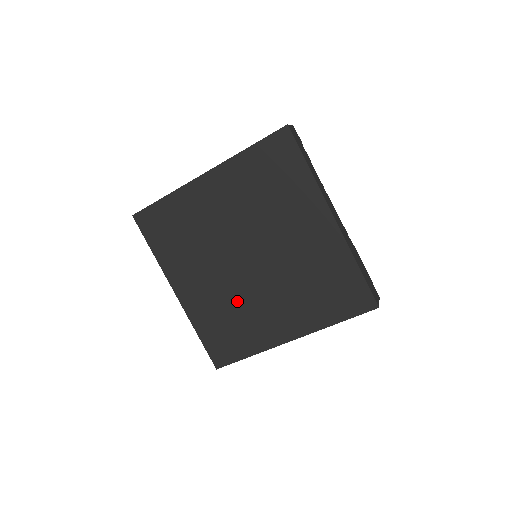
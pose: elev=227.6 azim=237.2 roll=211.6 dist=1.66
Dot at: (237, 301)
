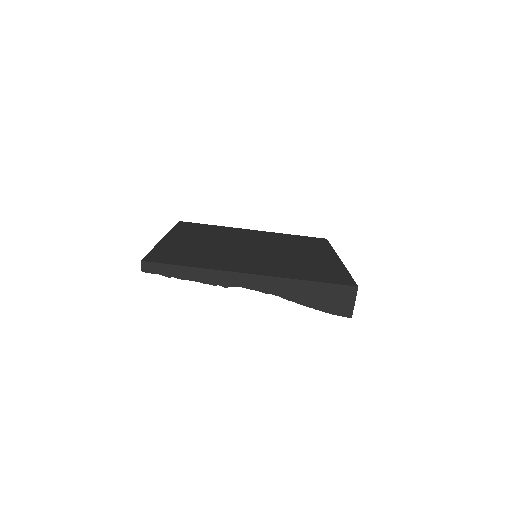
Dot at: (218, 252)
